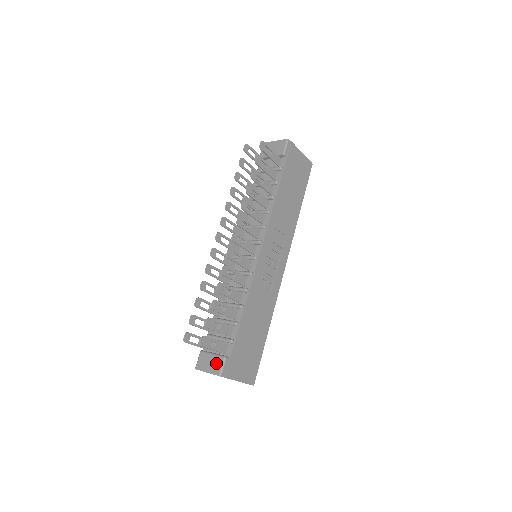
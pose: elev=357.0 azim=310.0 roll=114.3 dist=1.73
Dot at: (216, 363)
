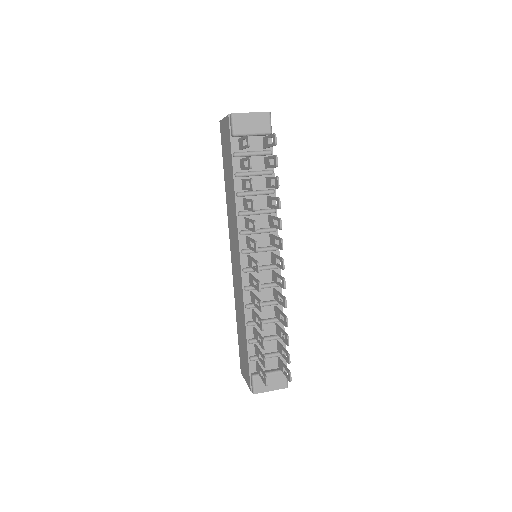
Dot at: (279, 379)
